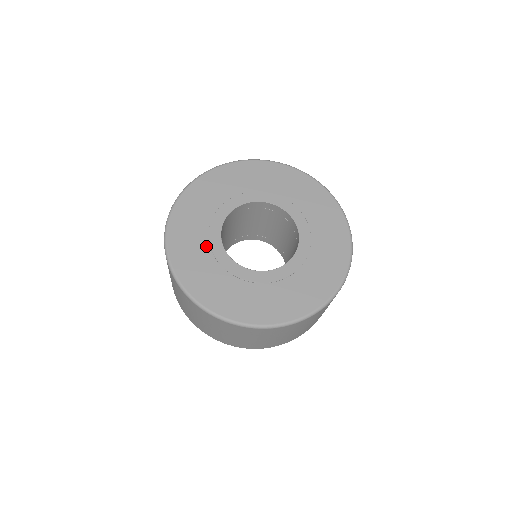
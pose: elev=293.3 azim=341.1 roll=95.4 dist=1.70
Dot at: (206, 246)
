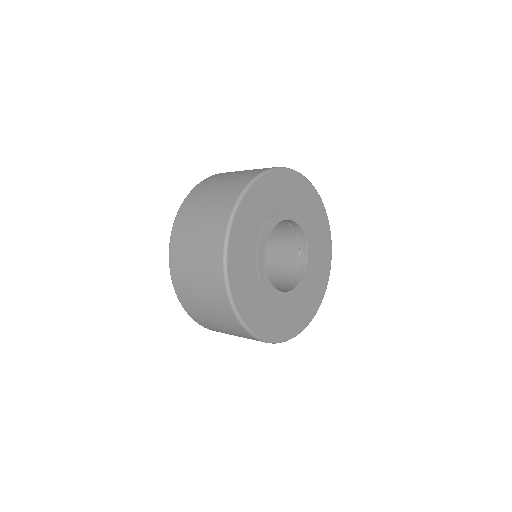
Dot at: (258, 234)
